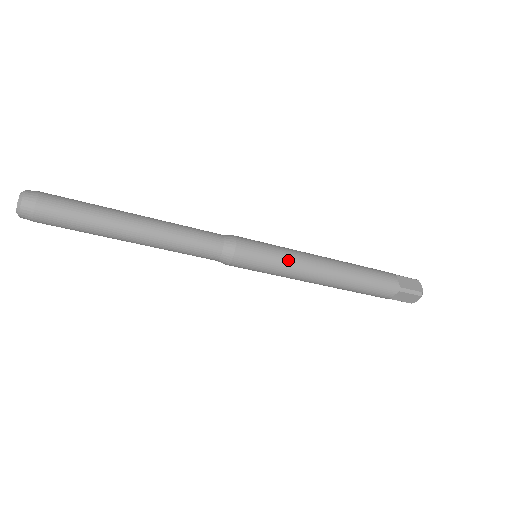
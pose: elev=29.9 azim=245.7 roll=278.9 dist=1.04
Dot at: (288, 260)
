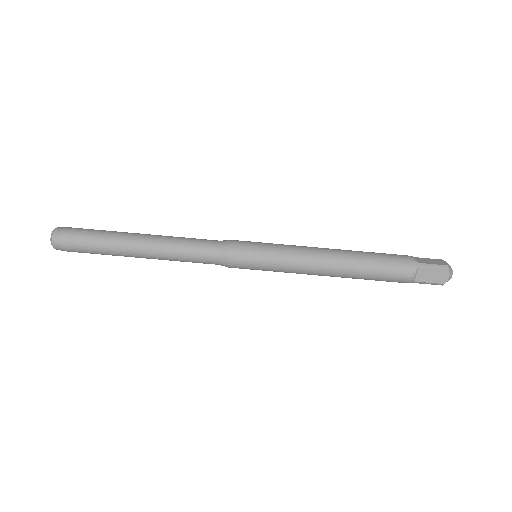
Dot at: (284, 249)
